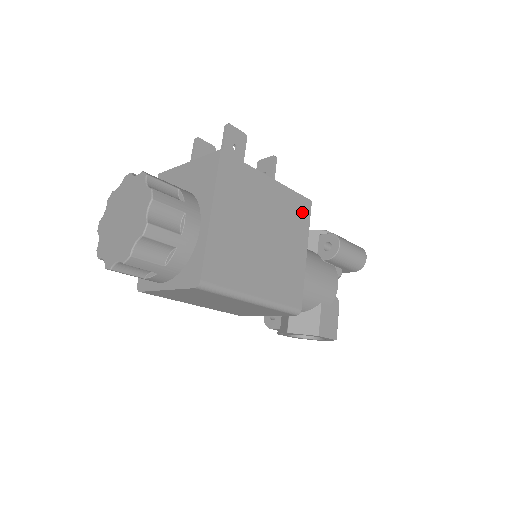
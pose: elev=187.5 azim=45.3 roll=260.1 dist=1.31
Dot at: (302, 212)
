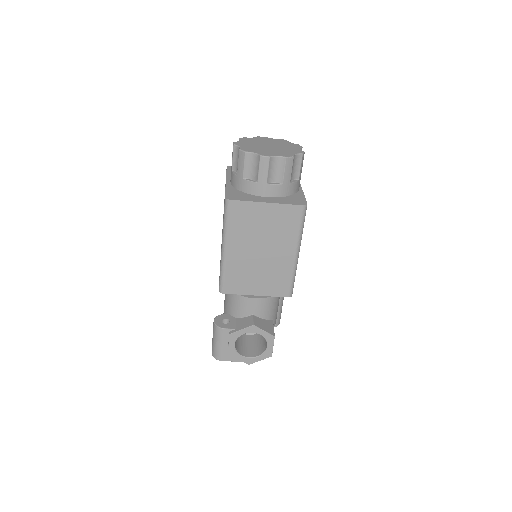
Dot at: occluded
